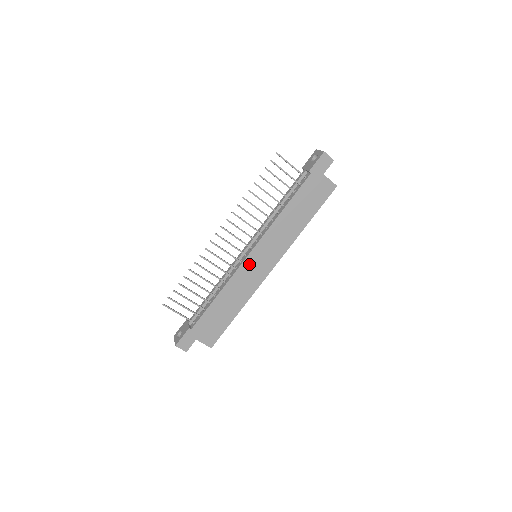
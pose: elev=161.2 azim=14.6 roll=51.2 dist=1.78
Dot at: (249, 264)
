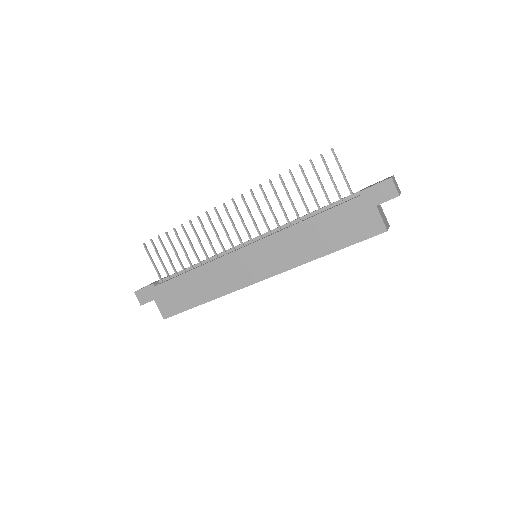
Dot at: (240, 258)
